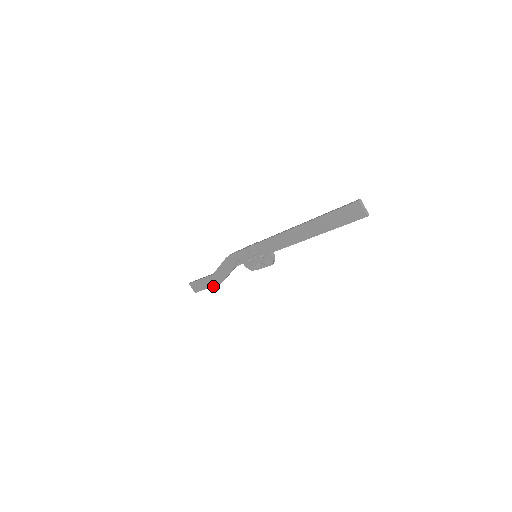
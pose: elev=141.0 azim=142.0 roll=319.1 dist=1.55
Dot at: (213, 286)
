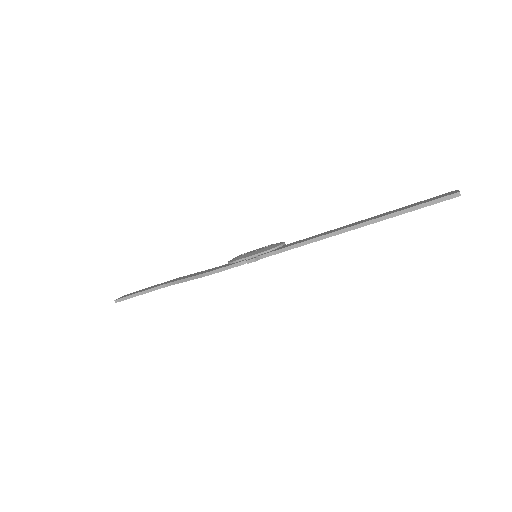
Dot at: occluded
